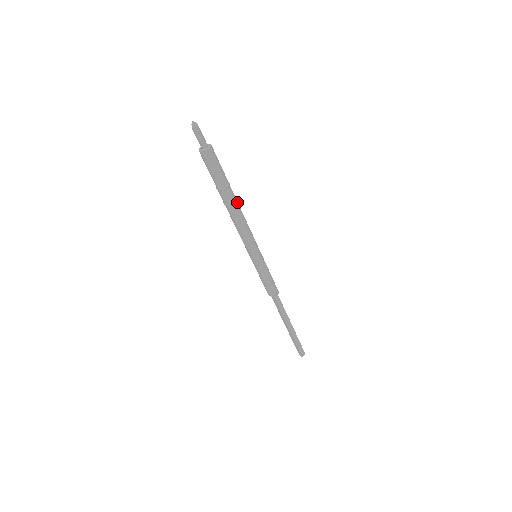
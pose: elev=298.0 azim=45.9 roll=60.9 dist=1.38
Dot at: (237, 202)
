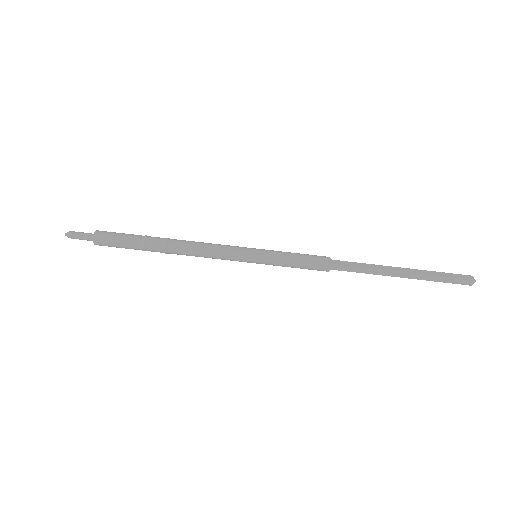
Dot at: (172, 239)
